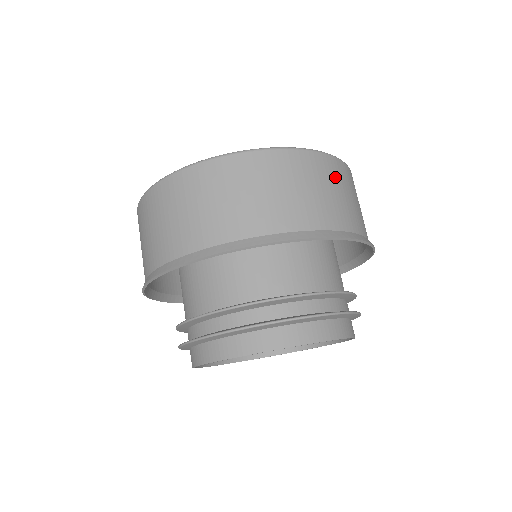
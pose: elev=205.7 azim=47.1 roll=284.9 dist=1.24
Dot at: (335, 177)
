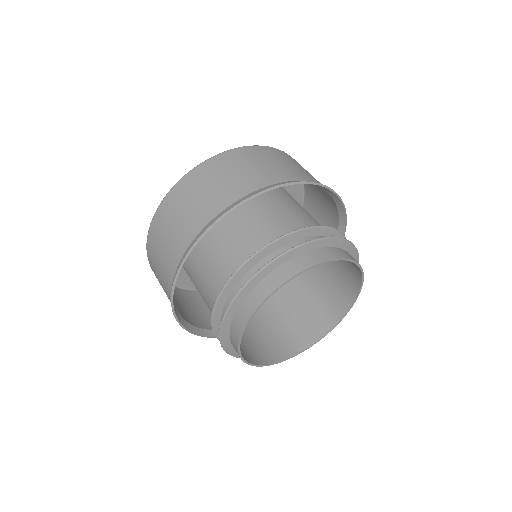
Dot at: (295, 161)
